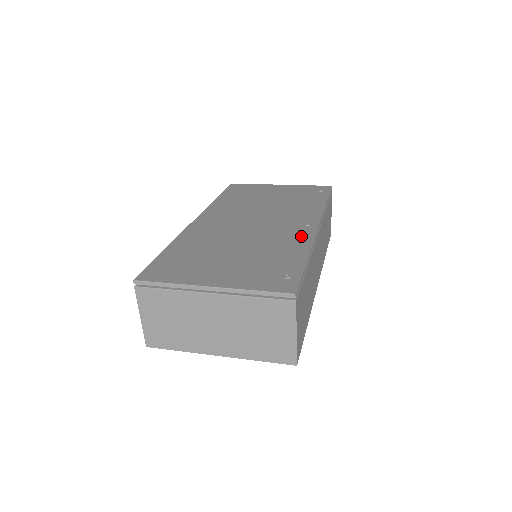
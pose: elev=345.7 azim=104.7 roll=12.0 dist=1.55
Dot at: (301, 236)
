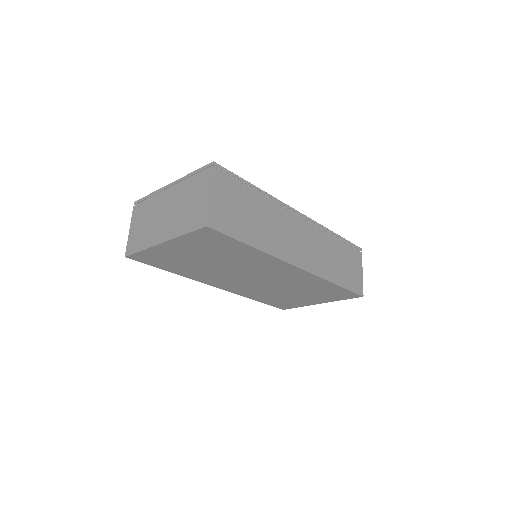
Dot at: occluded
